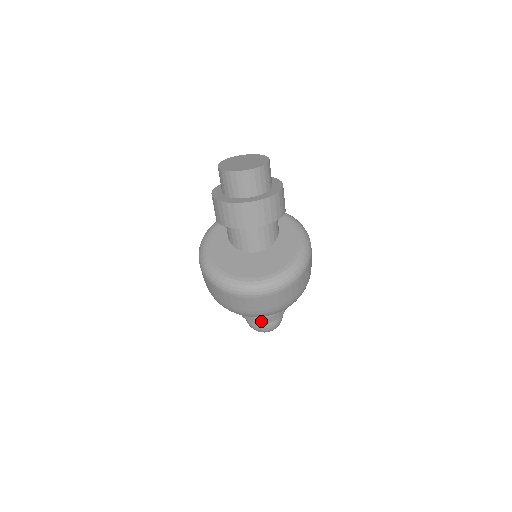
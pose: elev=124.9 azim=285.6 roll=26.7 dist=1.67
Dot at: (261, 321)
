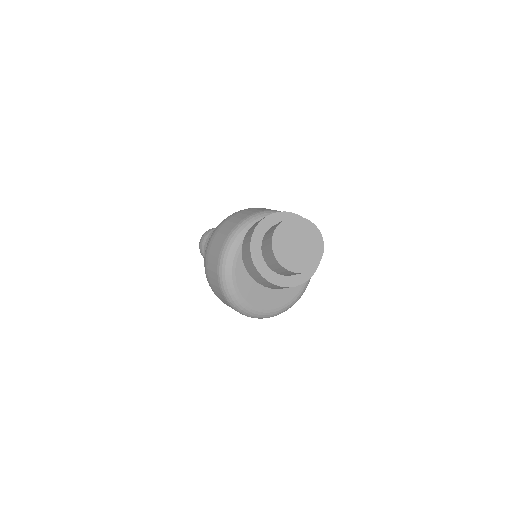
Dot at: occluded
